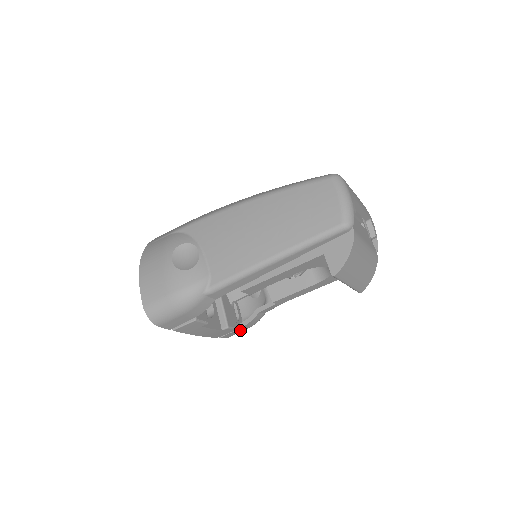
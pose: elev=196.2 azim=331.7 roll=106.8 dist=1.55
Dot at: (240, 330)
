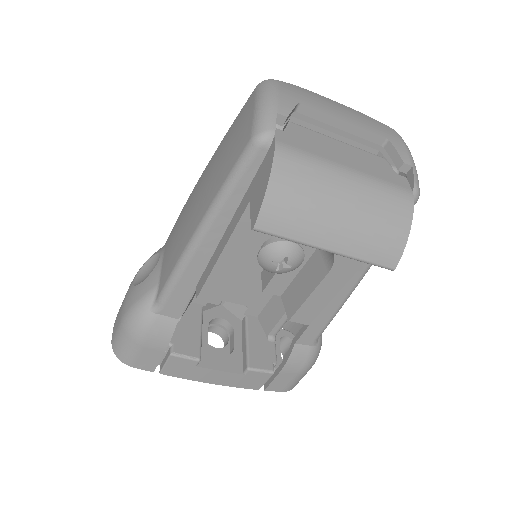
Dot at: (287, 376)
